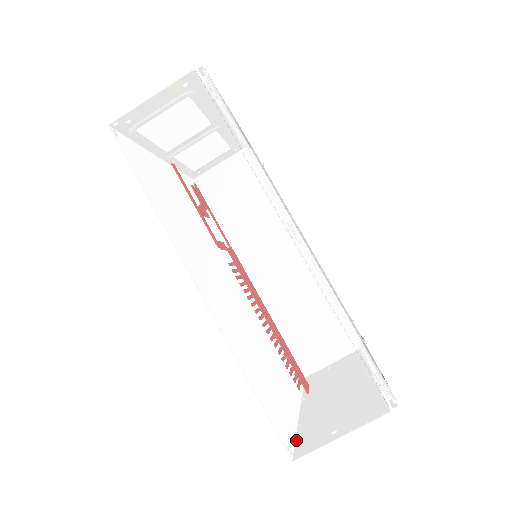
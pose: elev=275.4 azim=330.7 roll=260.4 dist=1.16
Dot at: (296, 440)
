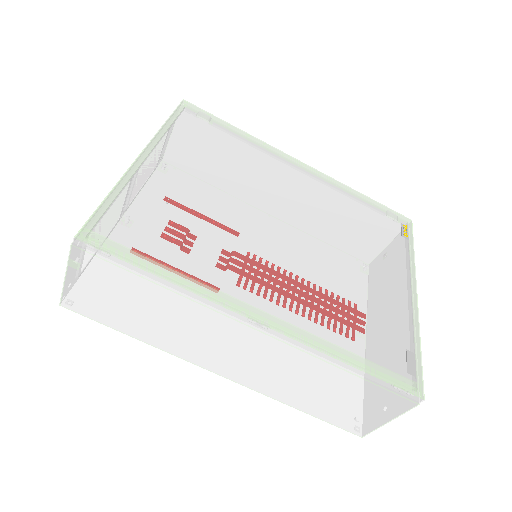
Dot at: (357, 429)
